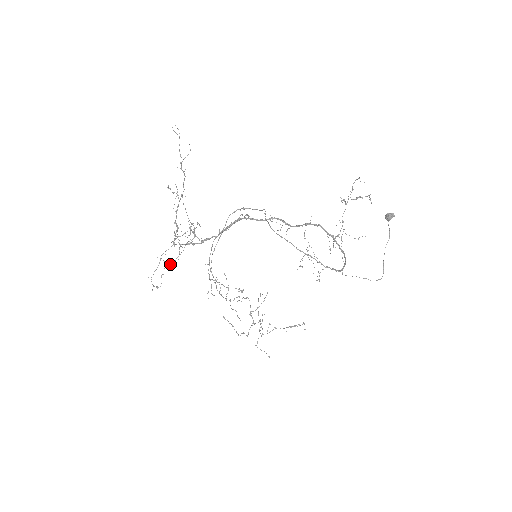
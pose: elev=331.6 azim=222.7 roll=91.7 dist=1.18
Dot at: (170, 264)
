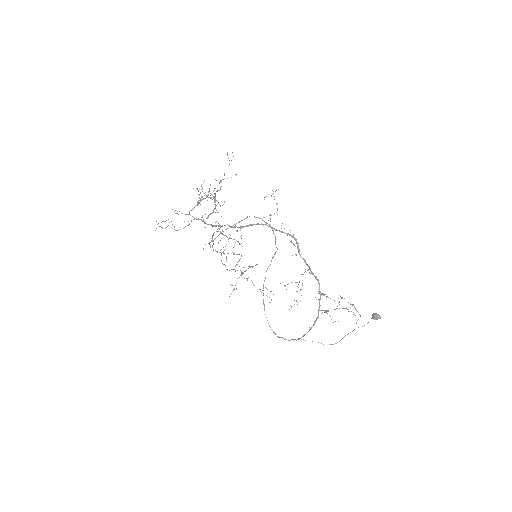
Dot at: (177, 230)
